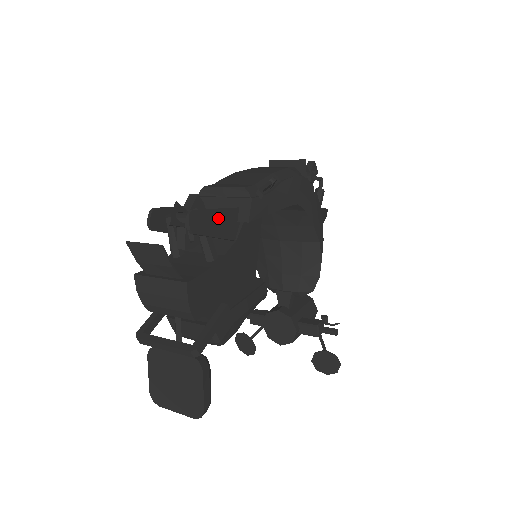
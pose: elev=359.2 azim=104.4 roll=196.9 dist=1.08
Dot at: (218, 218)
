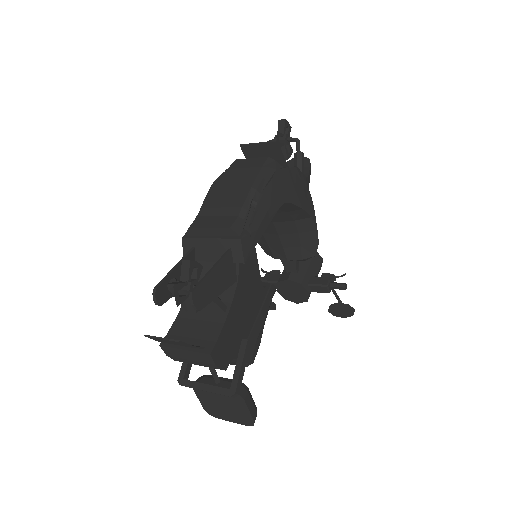
Dot at: (216, 276)
